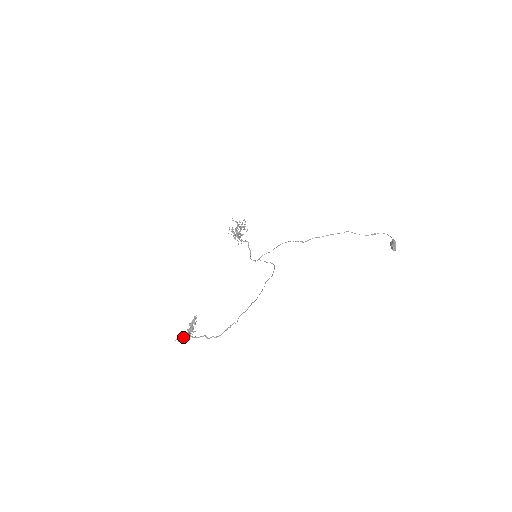
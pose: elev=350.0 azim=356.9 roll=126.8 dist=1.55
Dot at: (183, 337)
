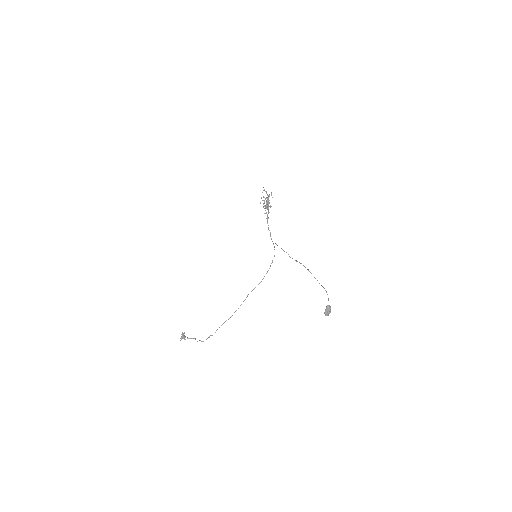
Dot at: occluded
